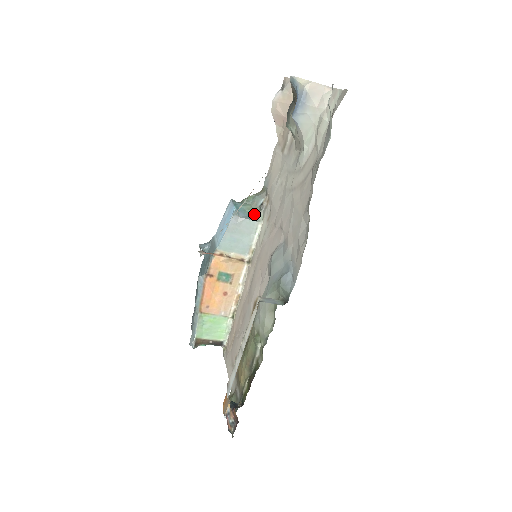
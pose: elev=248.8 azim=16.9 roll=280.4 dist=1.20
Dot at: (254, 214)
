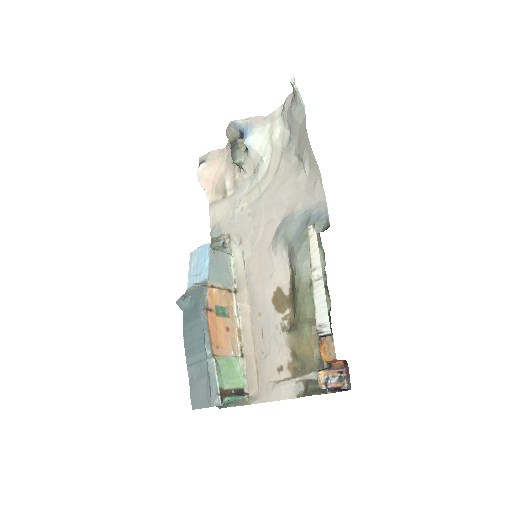
Dot at: (221, 251)
